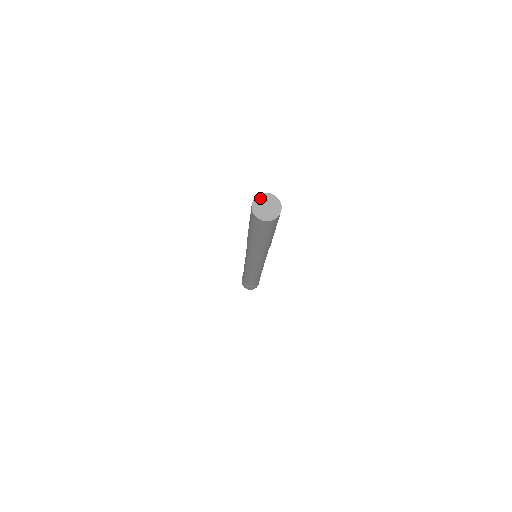
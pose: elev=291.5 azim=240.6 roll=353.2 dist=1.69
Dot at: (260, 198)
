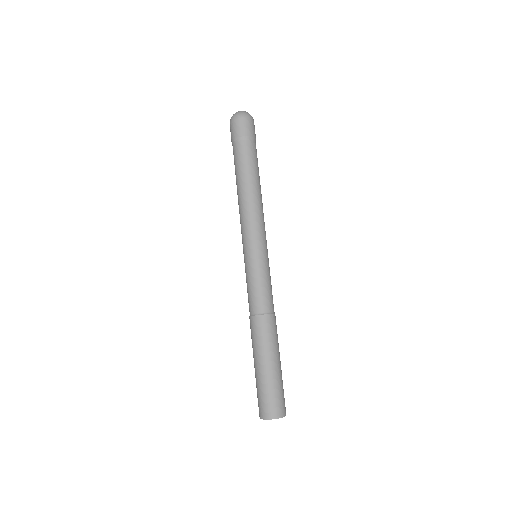
Dot at: (271, 419)
